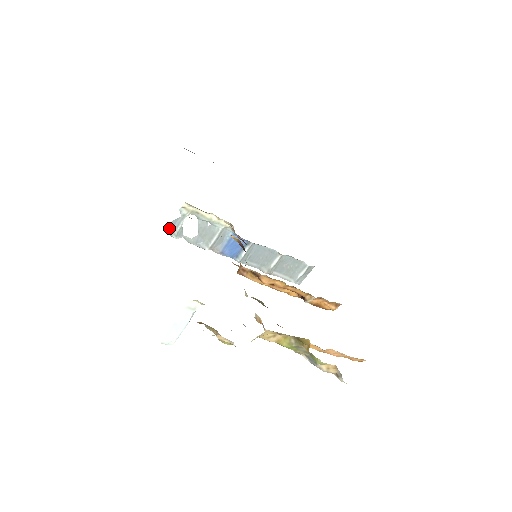
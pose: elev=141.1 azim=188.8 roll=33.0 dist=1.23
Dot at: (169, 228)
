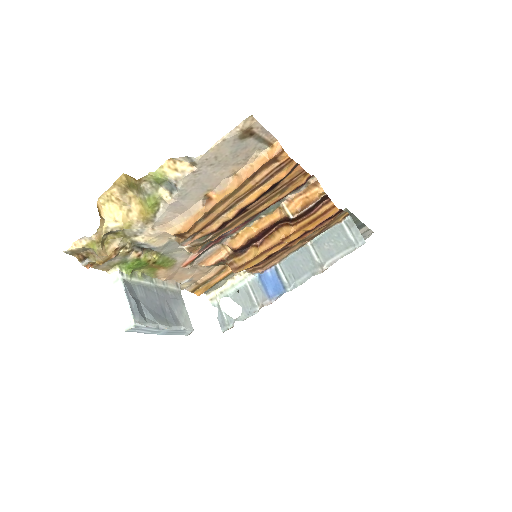
Dot at: (221, 326)
